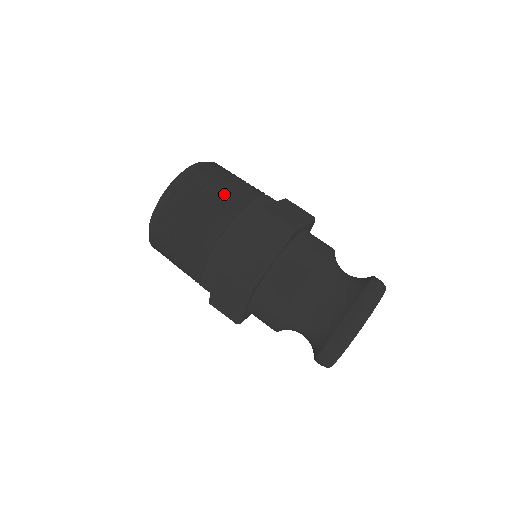
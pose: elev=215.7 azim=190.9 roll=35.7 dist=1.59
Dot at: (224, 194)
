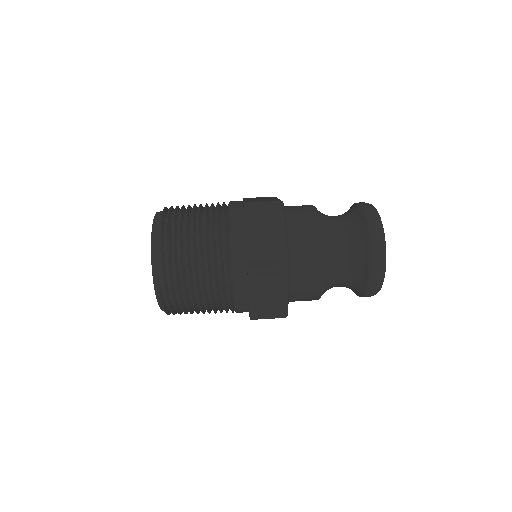
Dot at: (203, 217)
